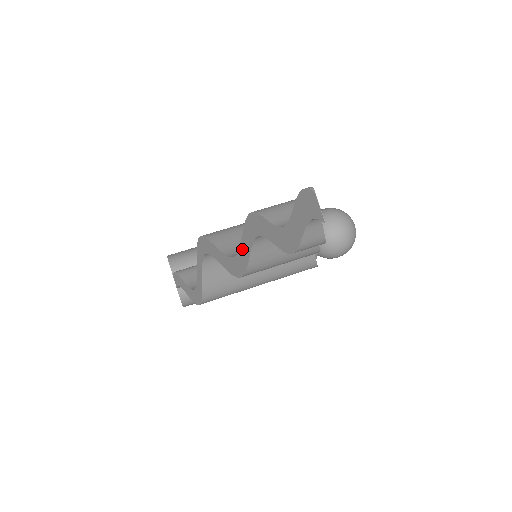
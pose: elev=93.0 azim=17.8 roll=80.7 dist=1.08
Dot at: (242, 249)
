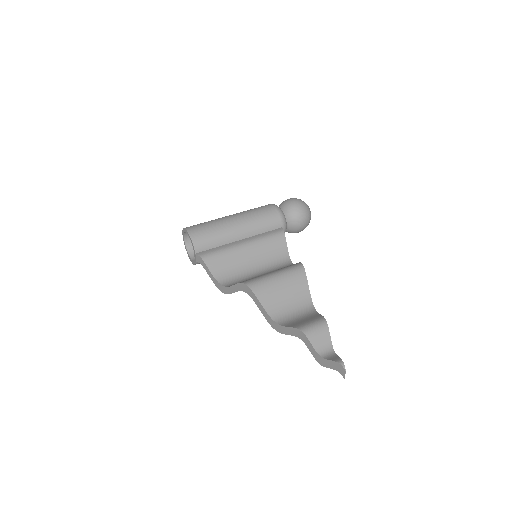
Dot at: (285, 328)
